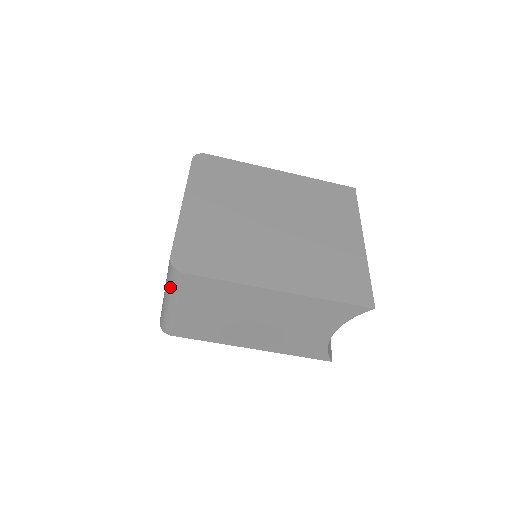
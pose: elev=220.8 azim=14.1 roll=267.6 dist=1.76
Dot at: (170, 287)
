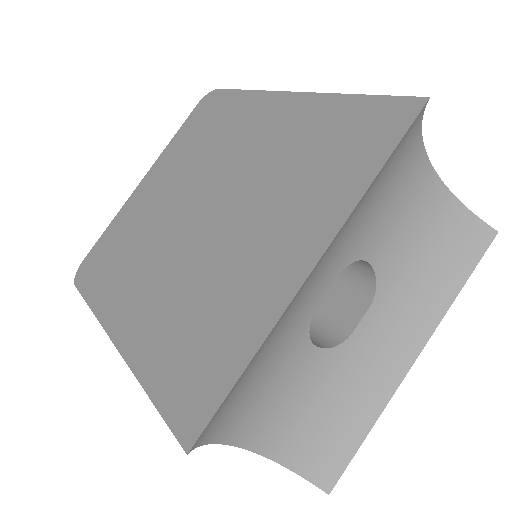
Dot at: occluded
